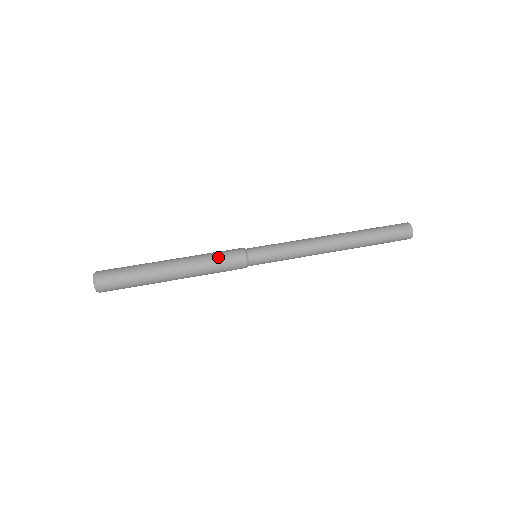
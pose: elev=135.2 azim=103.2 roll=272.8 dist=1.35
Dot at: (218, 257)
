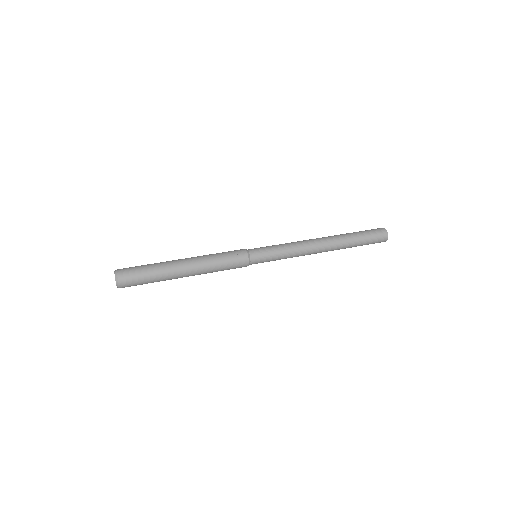
Dot at: (222, 252)
